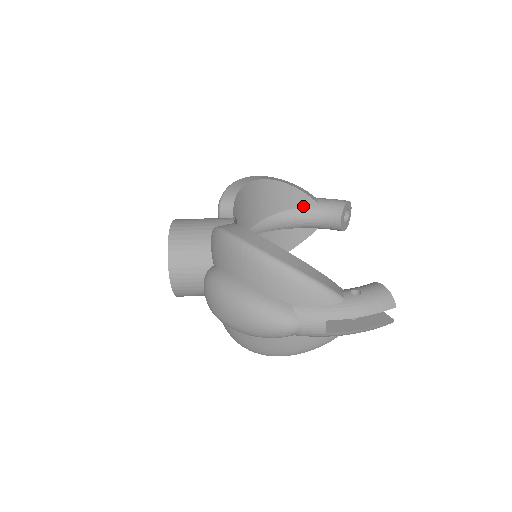
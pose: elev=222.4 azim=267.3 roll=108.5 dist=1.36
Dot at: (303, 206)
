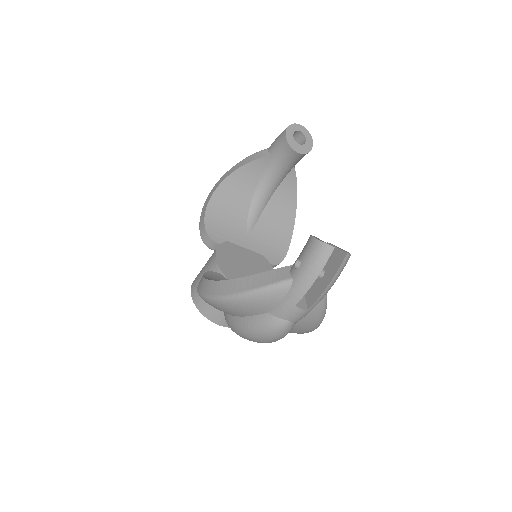
Dot at: (264, 168)
